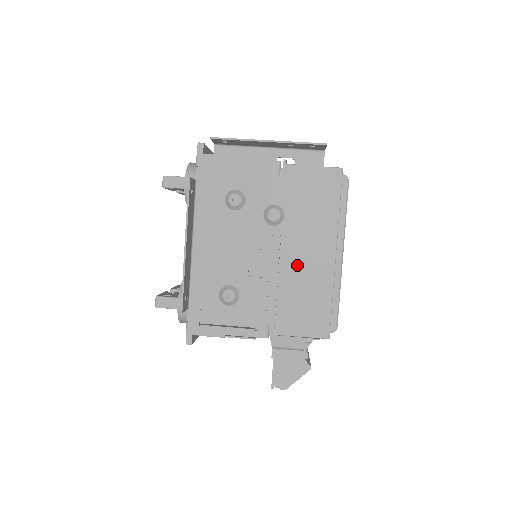
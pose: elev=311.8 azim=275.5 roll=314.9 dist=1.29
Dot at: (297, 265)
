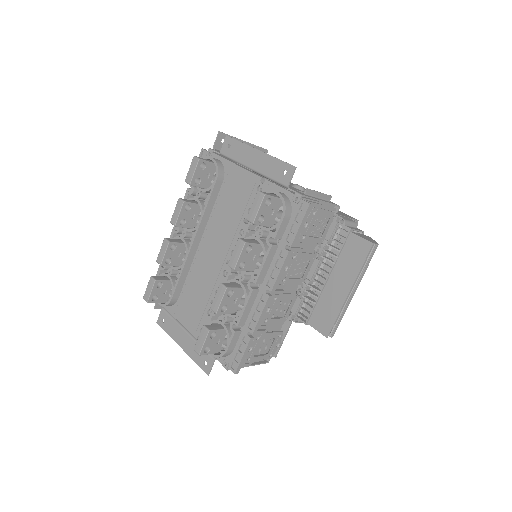
Dot at: occluded
